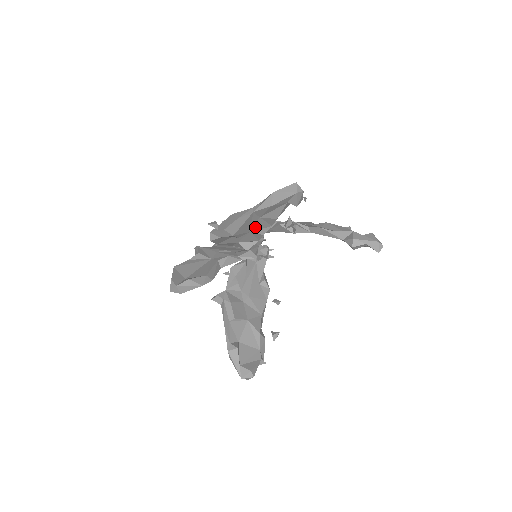
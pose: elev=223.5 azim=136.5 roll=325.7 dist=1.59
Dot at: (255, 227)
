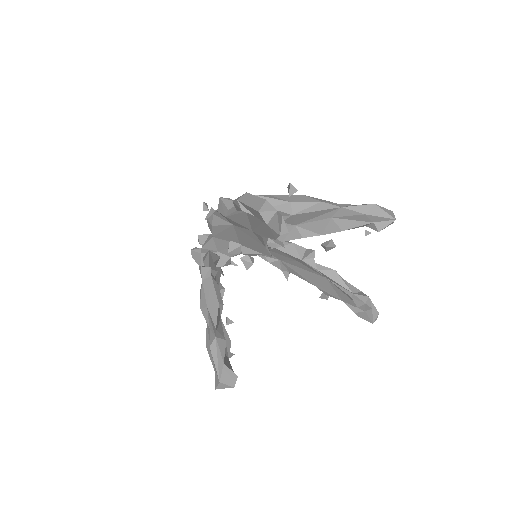
Dot at: (308, 224)
